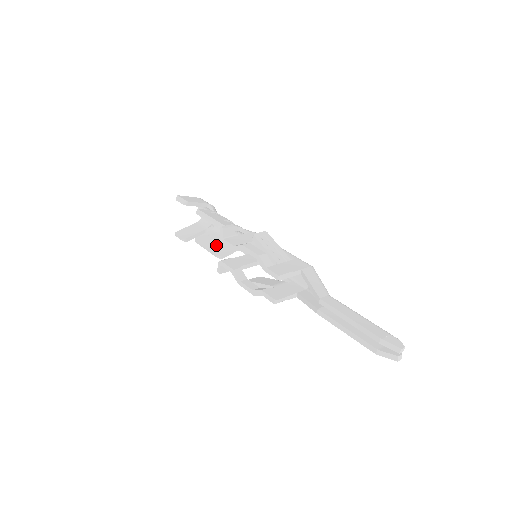
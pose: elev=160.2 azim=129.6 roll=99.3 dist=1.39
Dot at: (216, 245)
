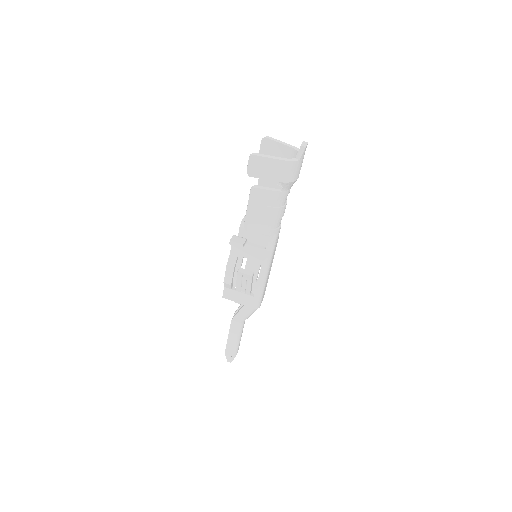
Dot at: occluded
